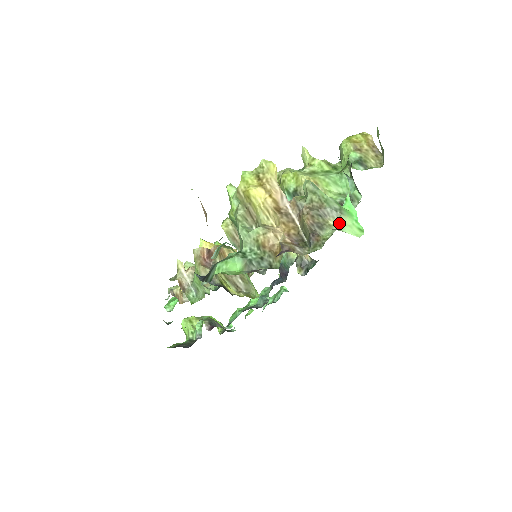
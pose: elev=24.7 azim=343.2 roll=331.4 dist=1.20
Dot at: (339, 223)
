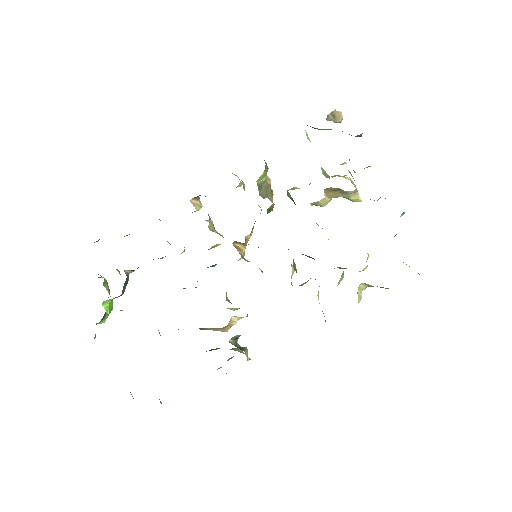
Dot at: occluded
